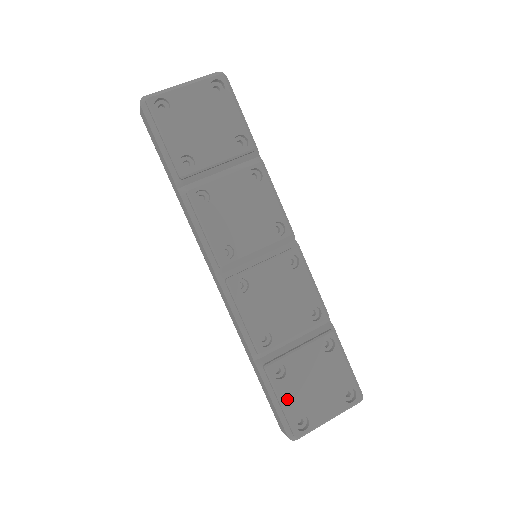
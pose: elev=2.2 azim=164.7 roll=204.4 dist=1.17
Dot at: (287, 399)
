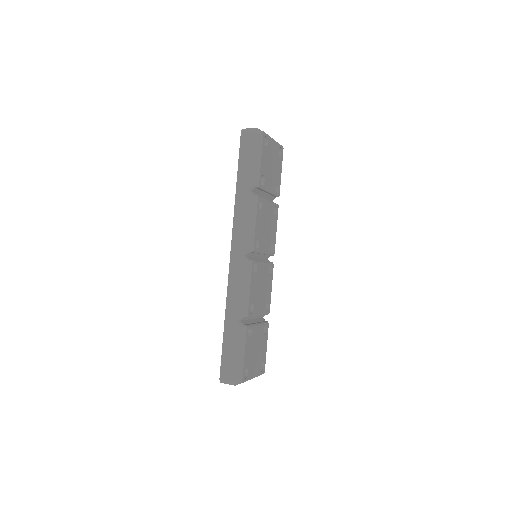
Dot at: (247, 353)
